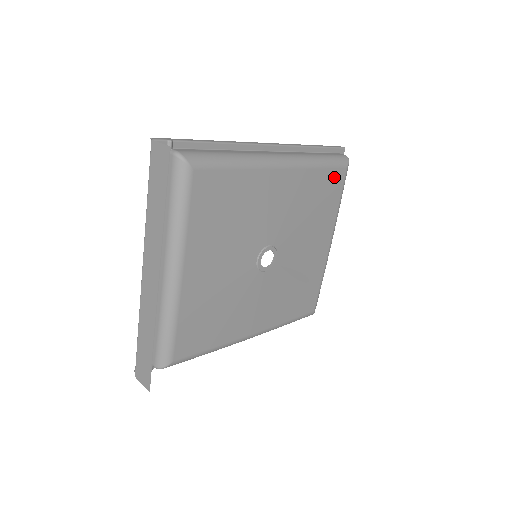
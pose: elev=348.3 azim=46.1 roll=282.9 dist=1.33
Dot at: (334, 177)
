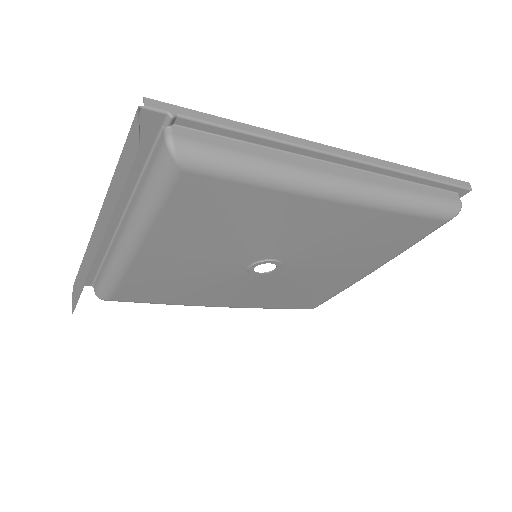
Dot at: (418, 225)
